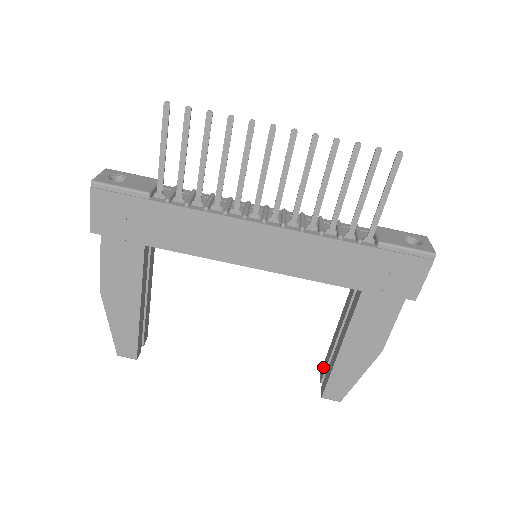
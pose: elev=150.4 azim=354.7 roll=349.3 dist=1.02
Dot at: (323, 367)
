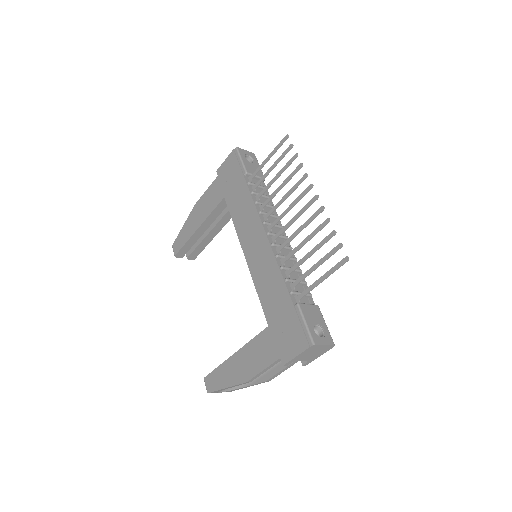
Dot at: occluded
